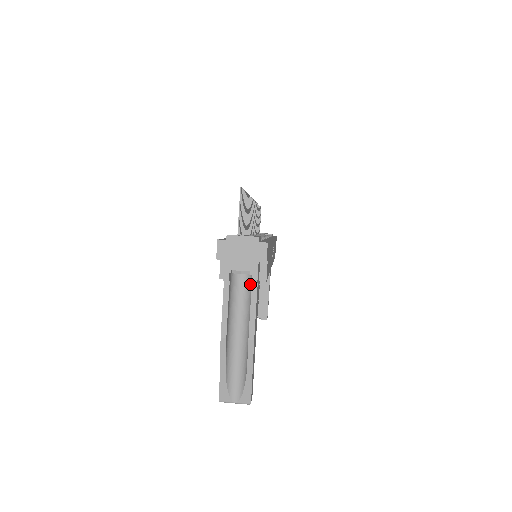
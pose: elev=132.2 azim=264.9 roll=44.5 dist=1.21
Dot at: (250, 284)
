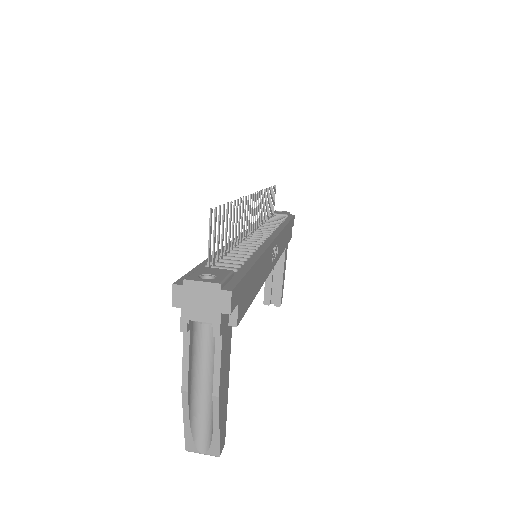
Dot at: occluded
